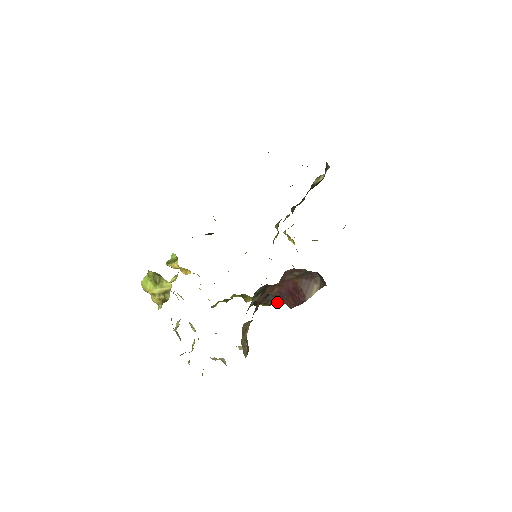
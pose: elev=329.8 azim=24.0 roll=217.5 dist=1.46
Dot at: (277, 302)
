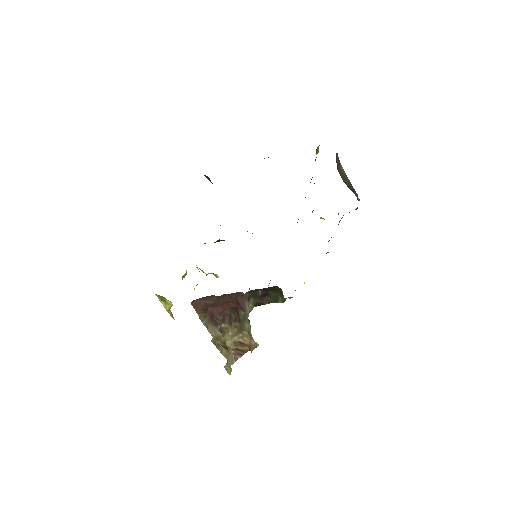
Dot at: (277, 301)
